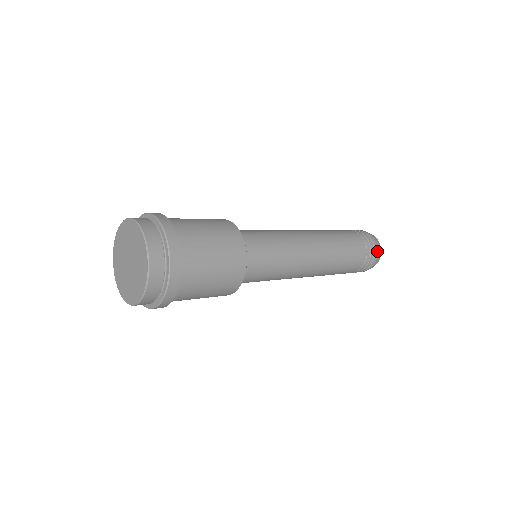
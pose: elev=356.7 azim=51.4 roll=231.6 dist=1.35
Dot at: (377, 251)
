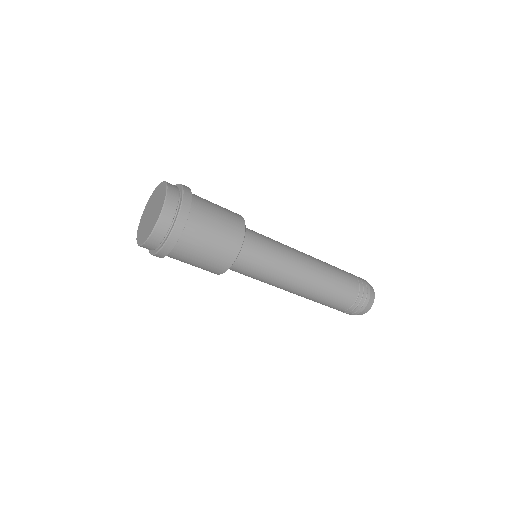
Dot at: (369, 288)
